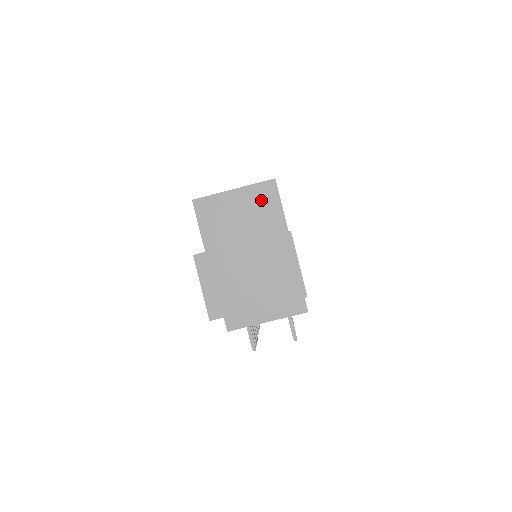
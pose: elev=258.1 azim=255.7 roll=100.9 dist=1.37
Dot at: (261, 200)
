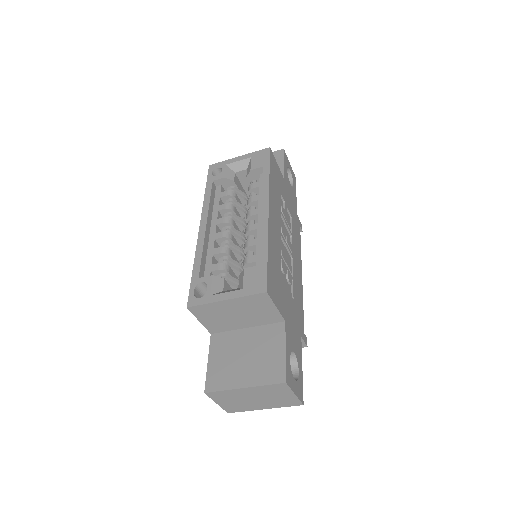
Dot at: (255, 305)
